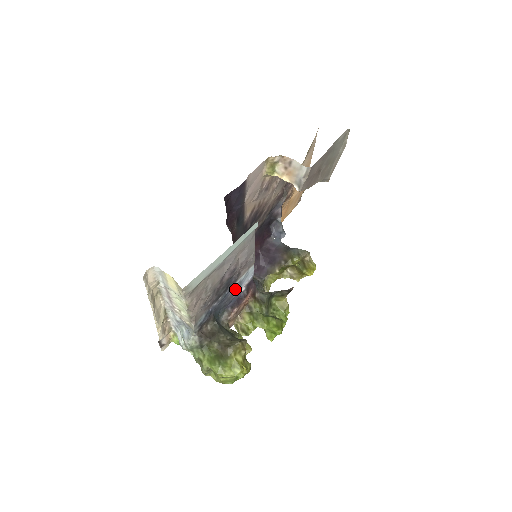
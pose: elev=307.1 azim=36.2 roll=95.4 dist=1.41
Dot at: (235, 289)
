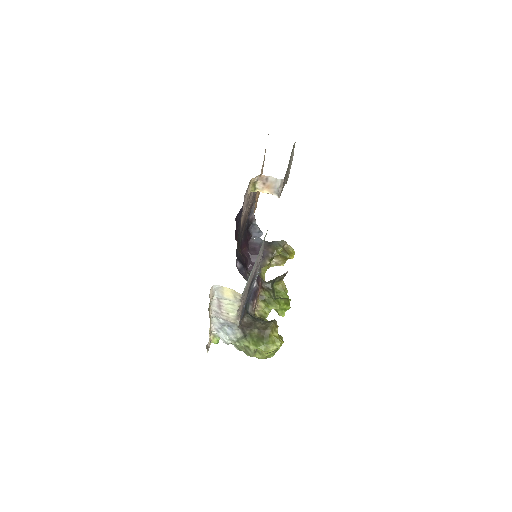
Dot at: (253, 285)
